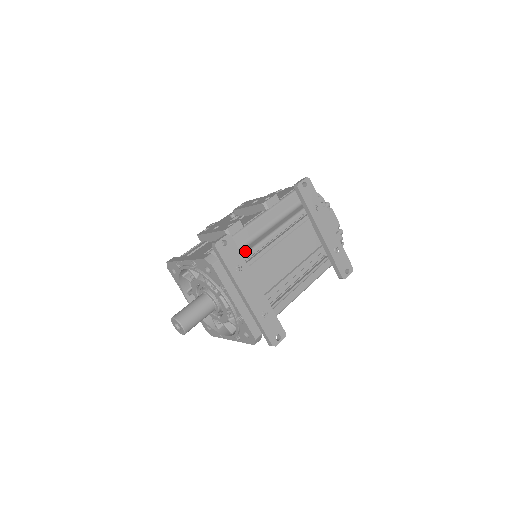
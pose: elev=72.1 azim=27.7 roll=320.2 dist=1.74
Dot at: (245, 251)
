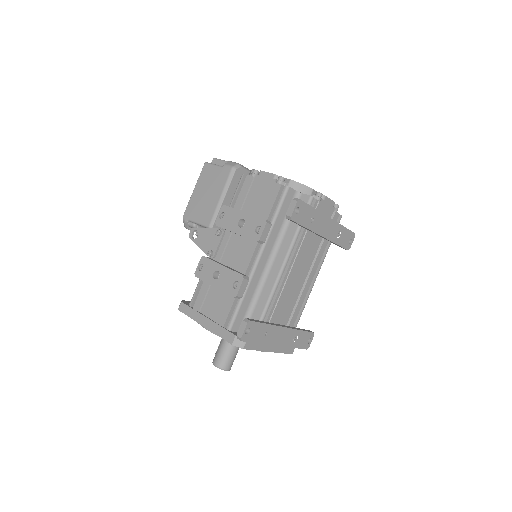
Dot at: (262, 308)
